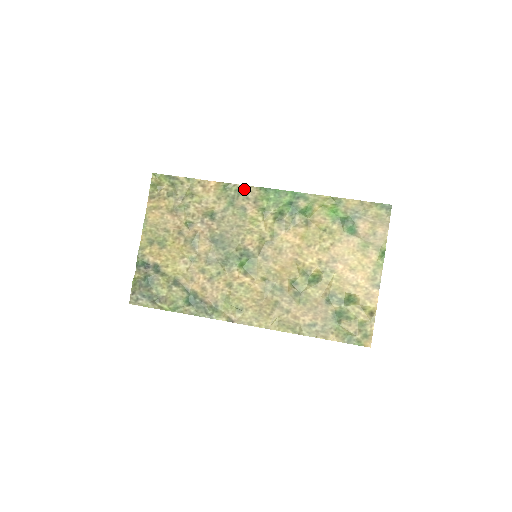
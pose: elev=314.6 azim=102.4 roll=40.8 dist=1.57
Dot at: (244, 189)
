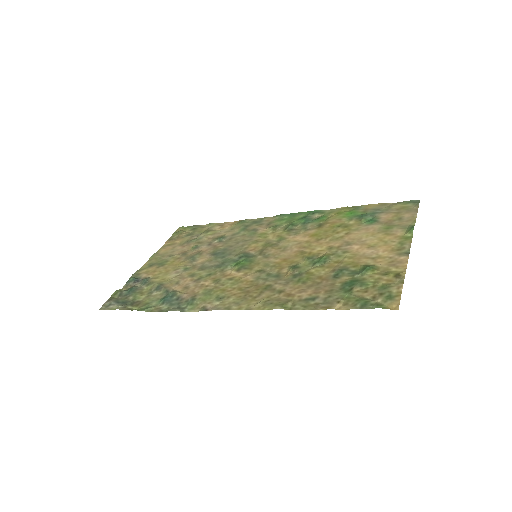
Dot at: (260, 220)
